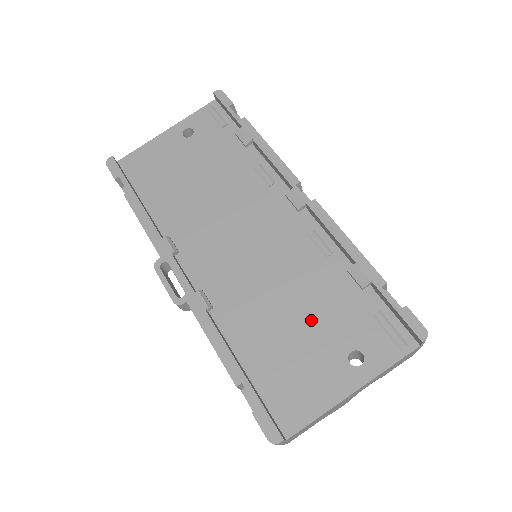
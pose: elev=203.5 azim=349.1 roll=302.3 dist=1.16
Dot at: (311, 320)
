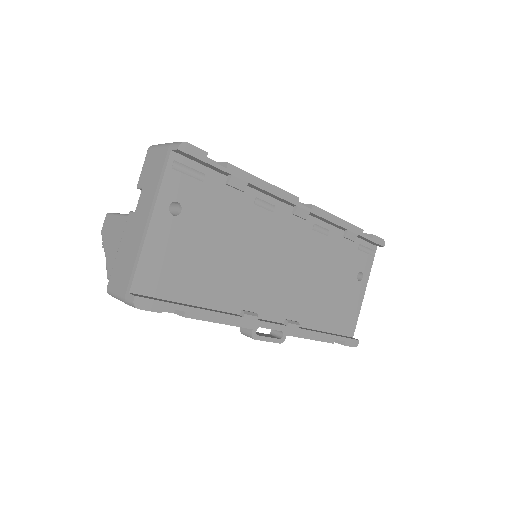
Dot at: (337, 278)
